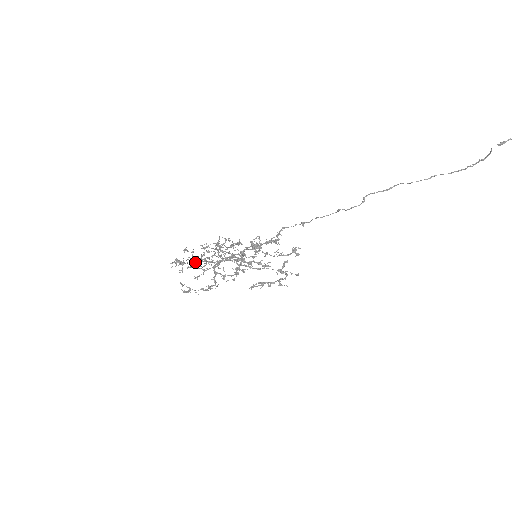
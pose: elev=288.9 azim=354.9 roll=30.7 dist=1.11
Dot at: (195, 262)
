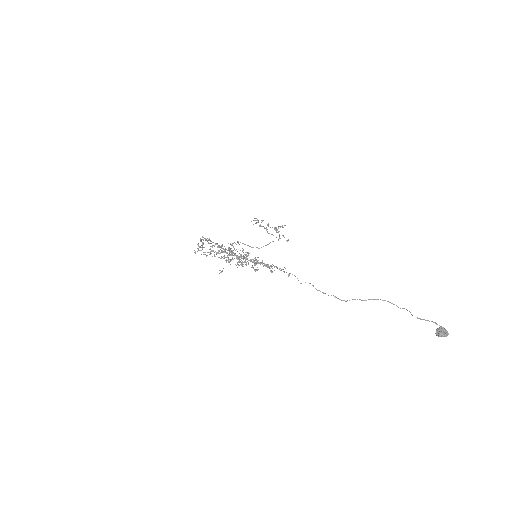
Dot at: occluded
